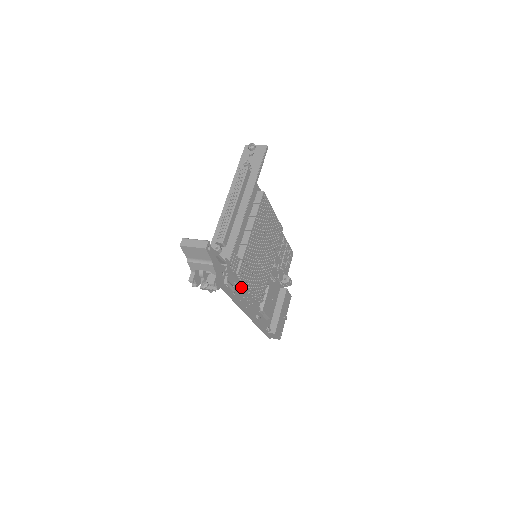
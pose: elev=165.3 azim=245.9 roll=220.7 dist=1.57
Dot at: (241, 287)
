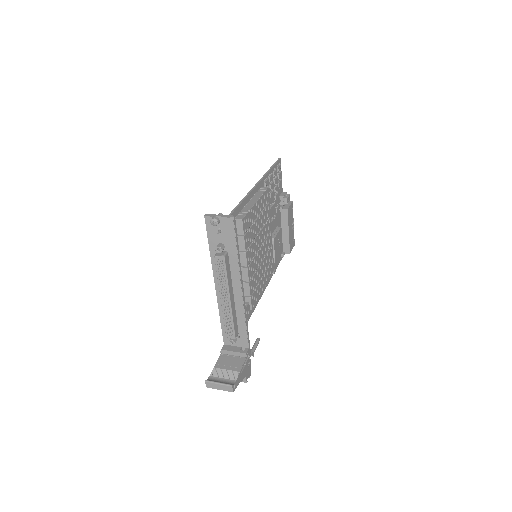
Dot at: occluded
